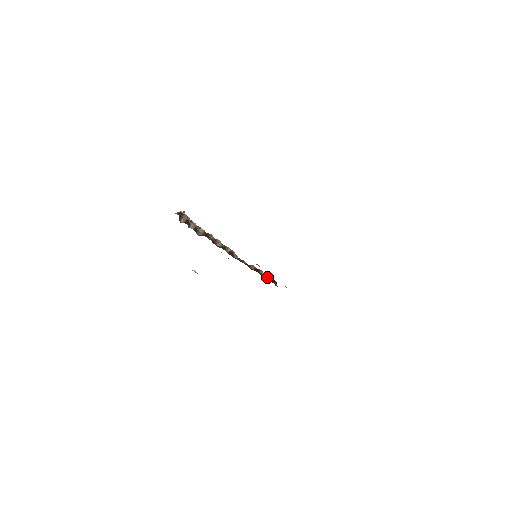
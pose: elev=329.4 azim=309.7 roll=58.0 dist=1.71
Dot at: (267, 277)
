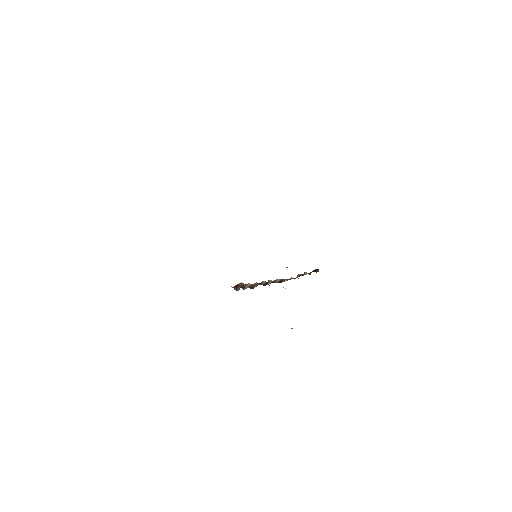
Dot at: (310, 273)
